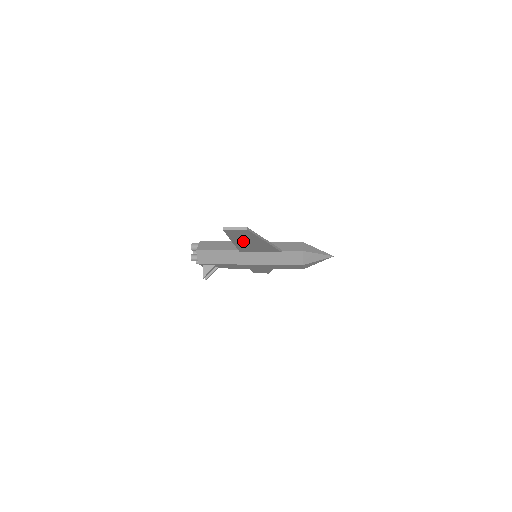
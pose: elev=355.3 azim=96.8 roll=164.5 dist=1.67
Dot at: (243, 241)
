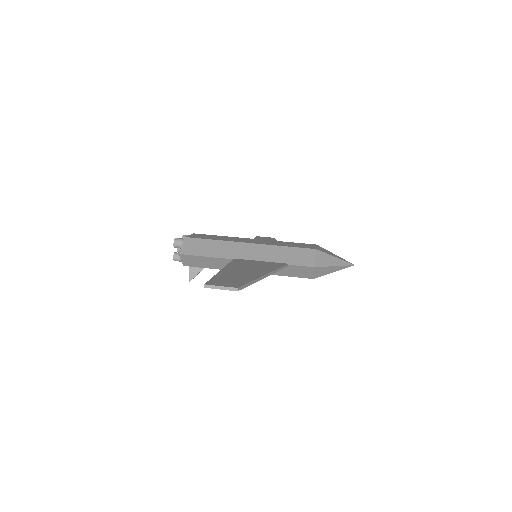
Dot at: occluded
